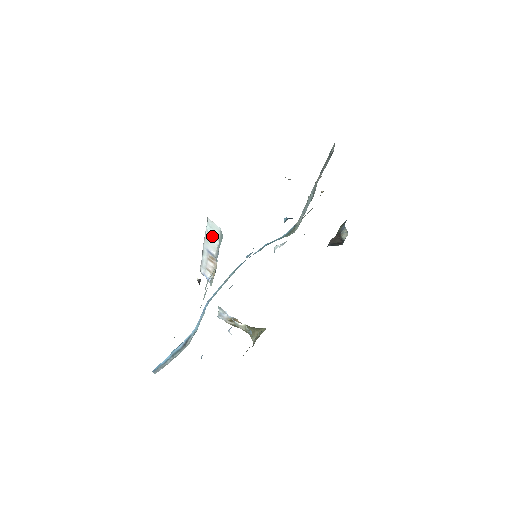
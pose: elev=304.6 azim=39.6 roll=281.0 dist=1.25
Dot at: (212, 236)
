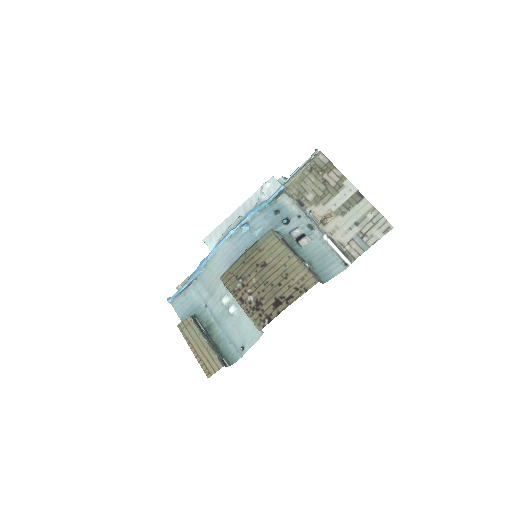
Dot at: occluded
